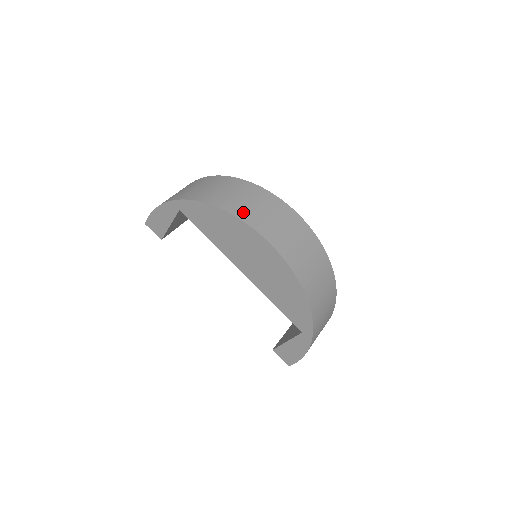
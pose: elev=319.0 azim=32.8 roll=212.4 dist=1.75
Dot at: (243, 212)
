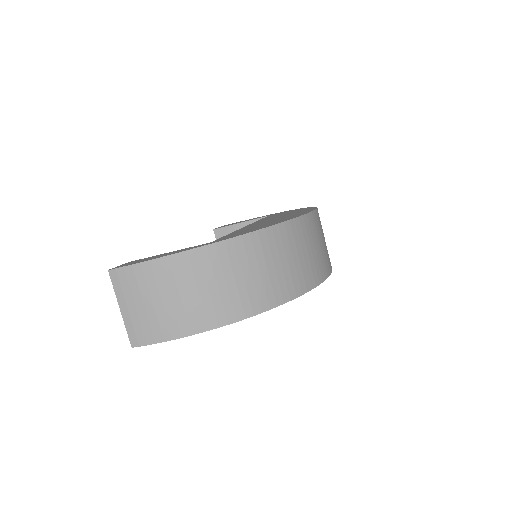
Dot at: (316, 273)
